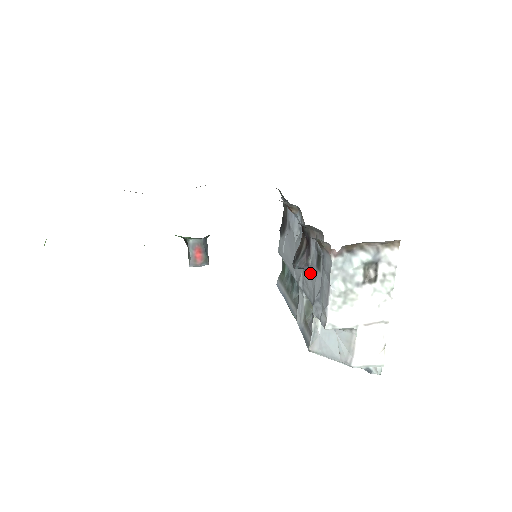
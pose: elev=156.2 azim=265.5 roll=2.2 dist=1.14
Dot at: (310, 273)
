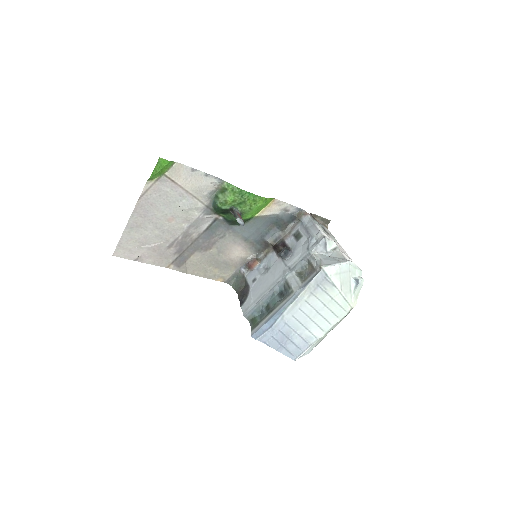
Dot at: (294, 252)
